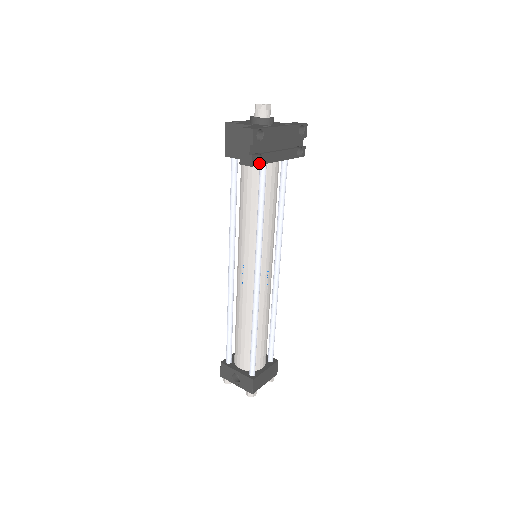
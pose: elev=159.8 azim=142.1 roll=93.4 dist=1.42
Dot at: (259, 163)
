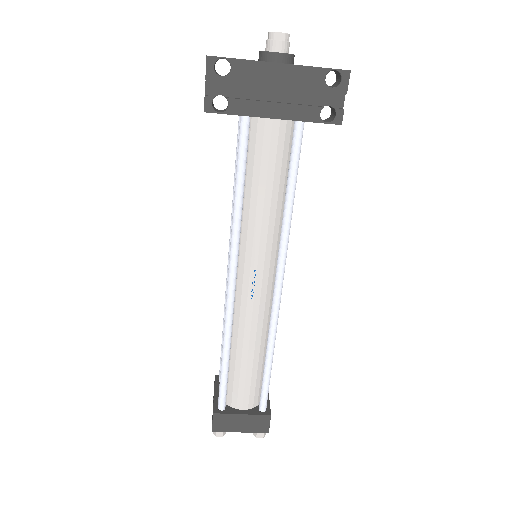
Dot at: (223, 111)
